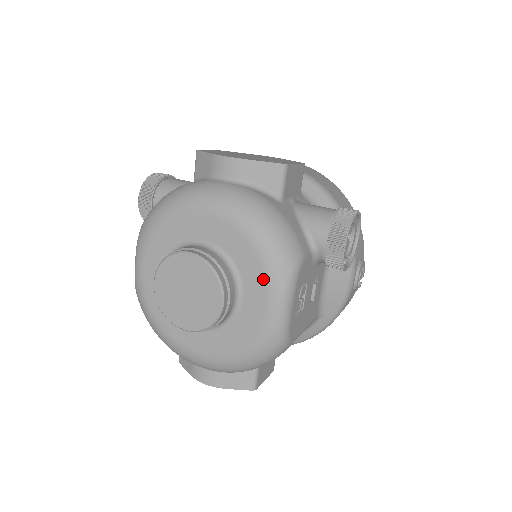
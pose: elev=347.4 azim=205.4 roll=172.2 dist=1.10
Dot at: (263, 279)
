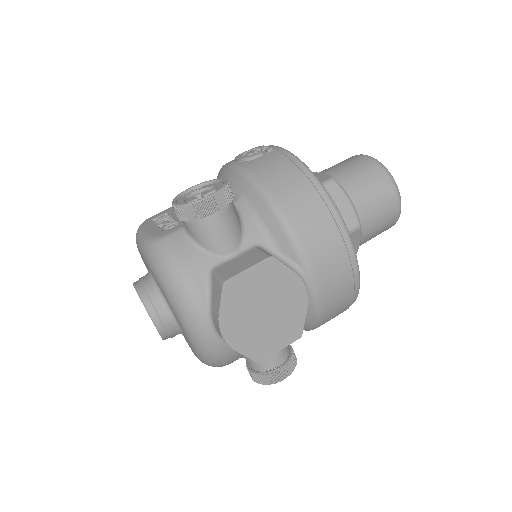
Dot at: occluded
